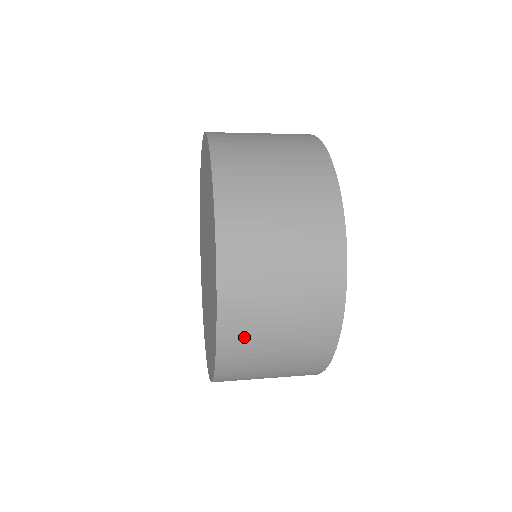
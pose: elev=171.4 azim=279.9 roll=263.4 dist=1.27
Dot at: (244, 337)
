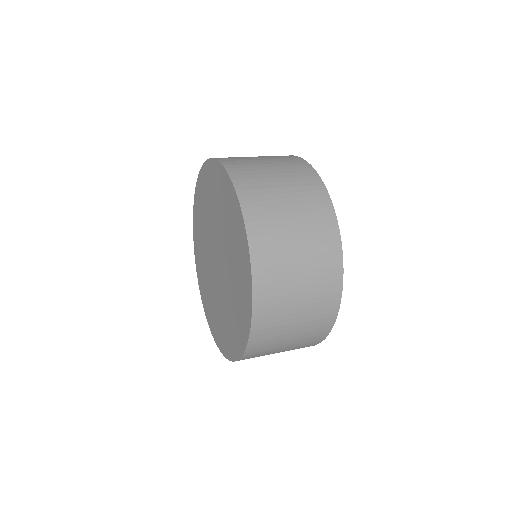
Dot at: (269, 330)
